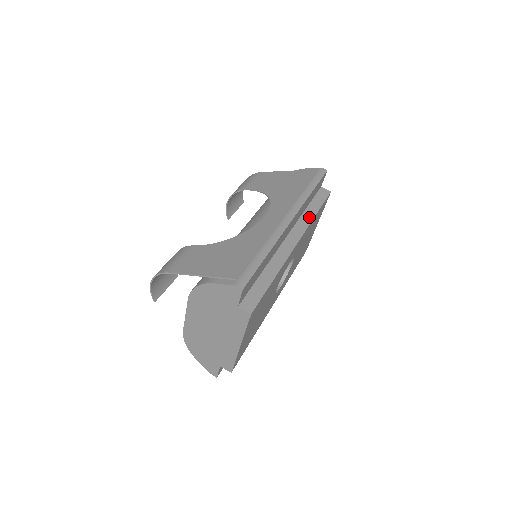
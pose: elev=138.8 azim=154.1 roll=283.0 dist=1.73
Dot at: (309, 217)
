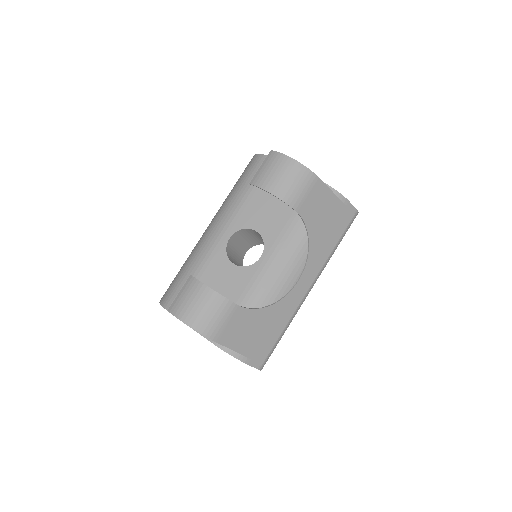
Dot at: occluded
